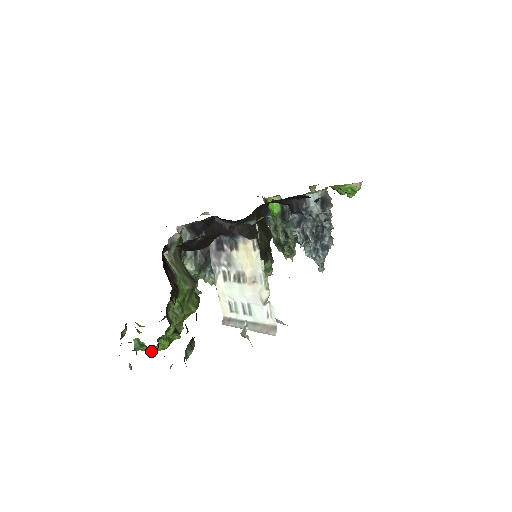
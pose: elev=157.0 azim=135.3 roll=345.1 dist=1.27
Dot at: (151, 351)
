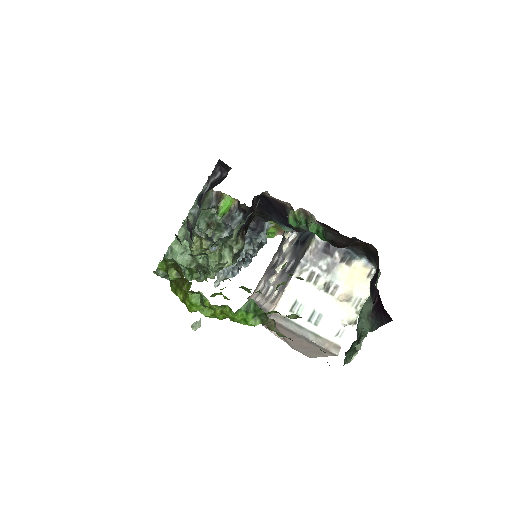
Dot at: (264, 323)
